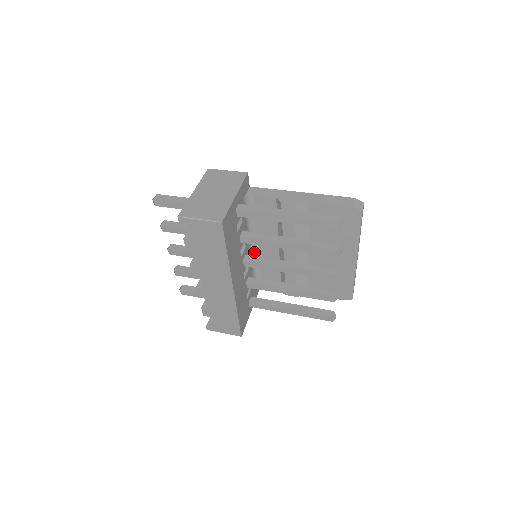
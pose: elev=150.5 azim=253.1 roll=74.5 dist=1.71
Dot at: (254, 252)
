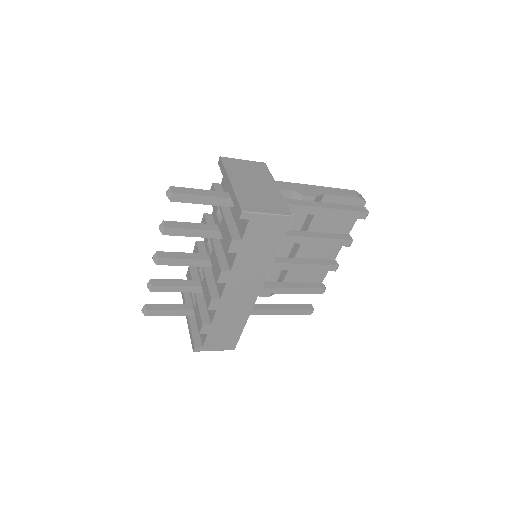
Dot at: occluded
